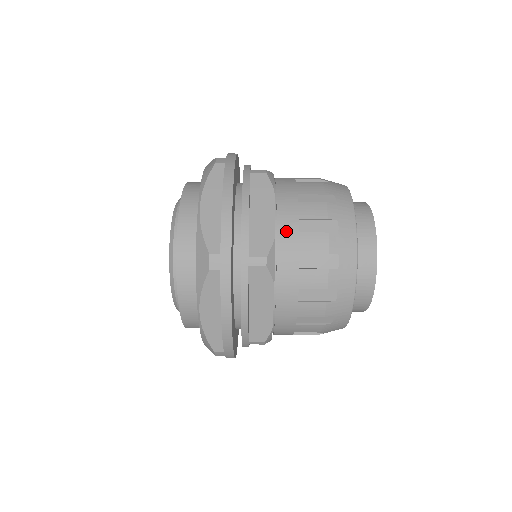
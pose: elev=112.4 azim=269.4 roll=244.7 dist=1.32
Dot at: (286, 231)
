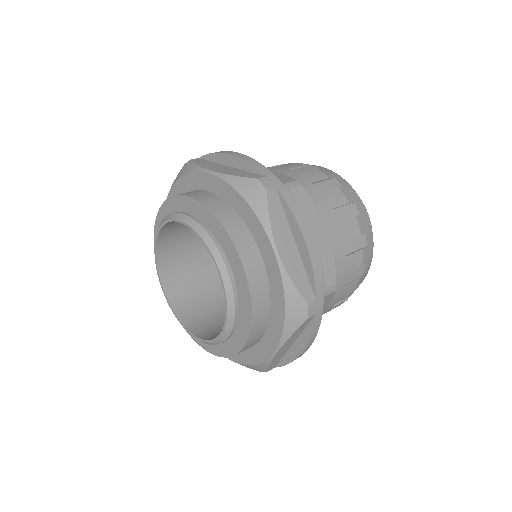
Dot at: (288, 175)
